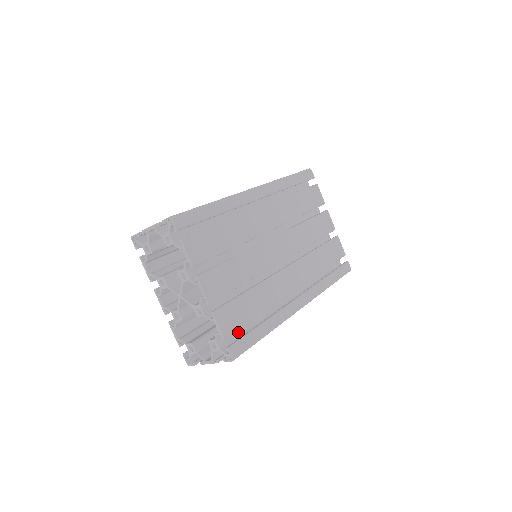
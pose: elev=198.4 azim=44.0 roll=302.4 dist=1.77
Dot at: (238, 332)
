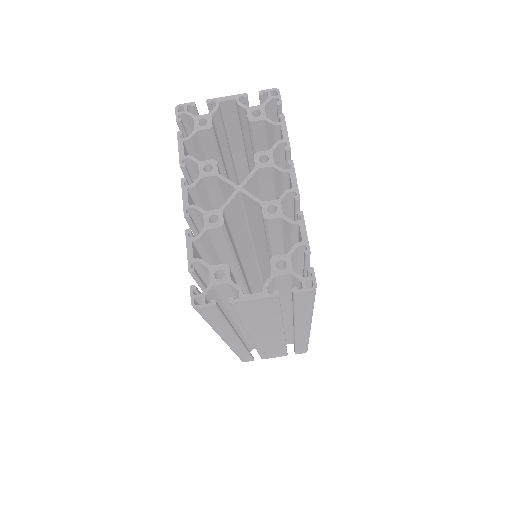
Dot at: occluded
